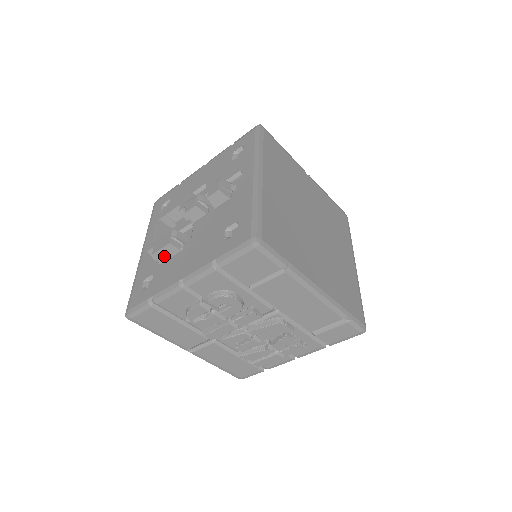
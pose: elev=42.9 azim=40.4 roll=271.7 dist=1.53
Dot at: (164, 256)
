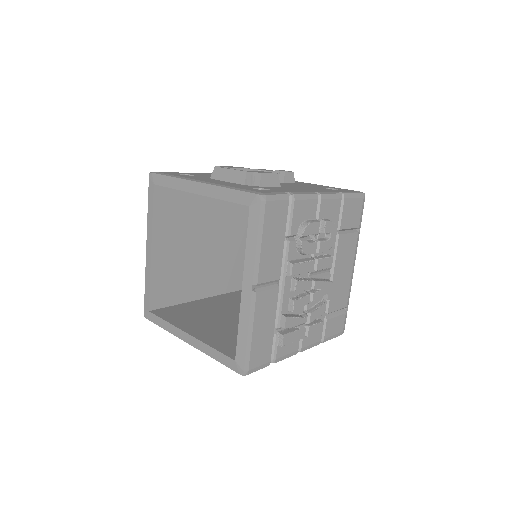
Dot at: (267, 181)
